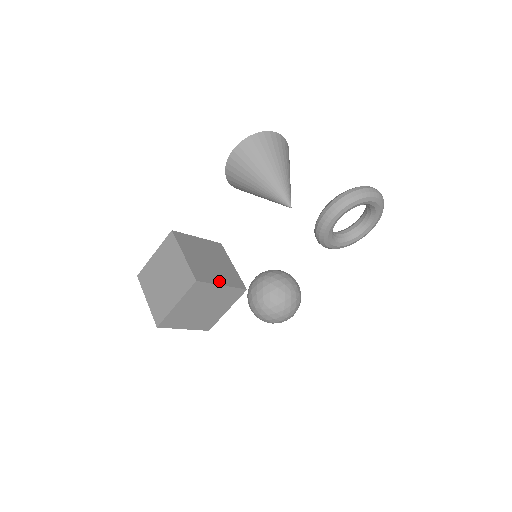
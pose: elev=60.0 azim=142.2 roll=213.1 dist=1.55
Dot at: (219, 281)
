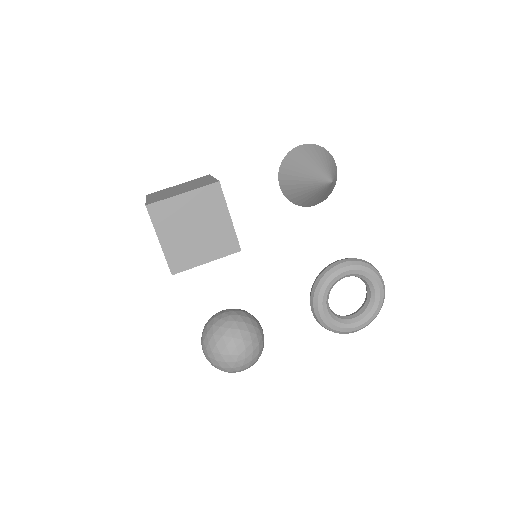
Dot at: (229, 213)
